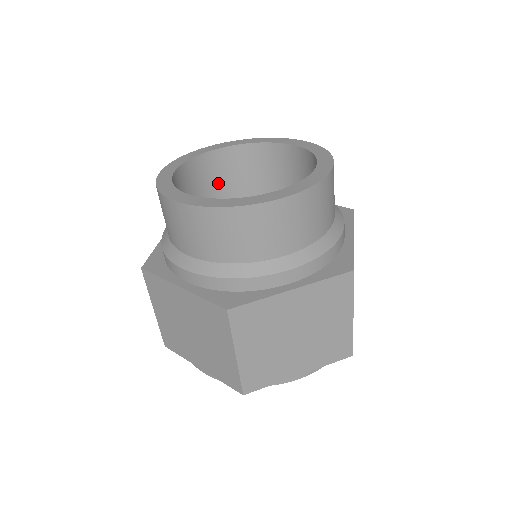
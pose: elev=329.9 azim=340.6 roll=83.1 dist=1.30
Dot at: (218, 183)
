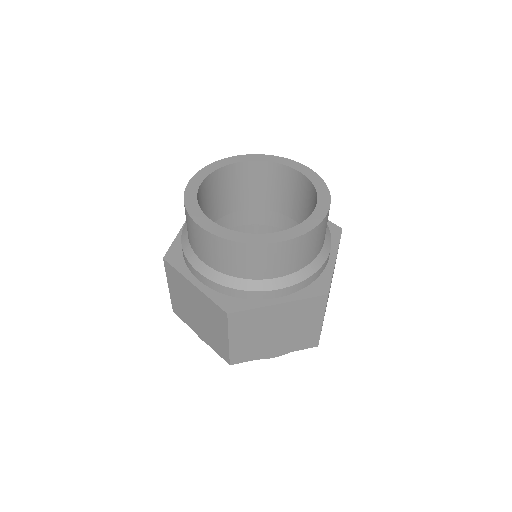
Dot at: occluded
